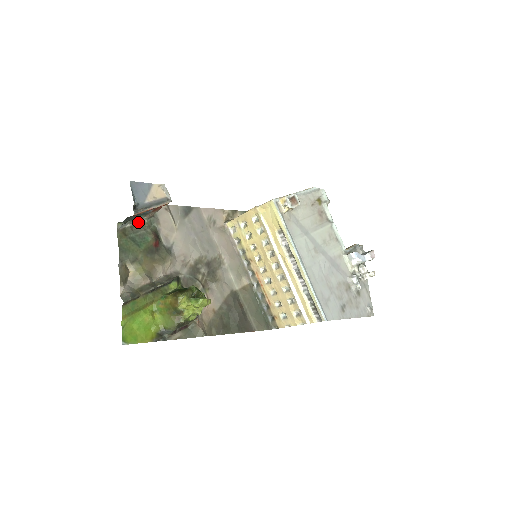
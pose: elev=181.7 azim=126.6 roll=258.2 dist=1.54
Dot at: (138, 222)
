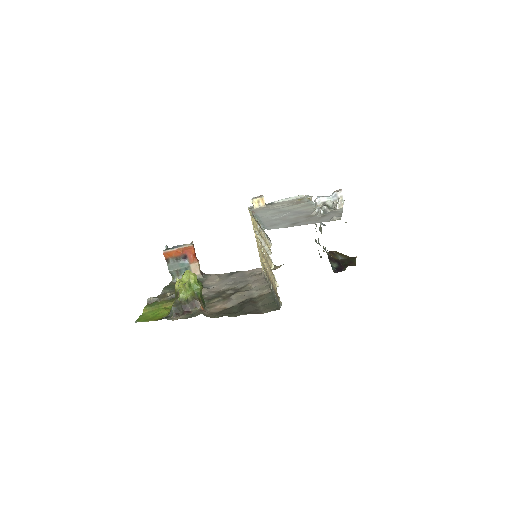
Dot at: occluded
